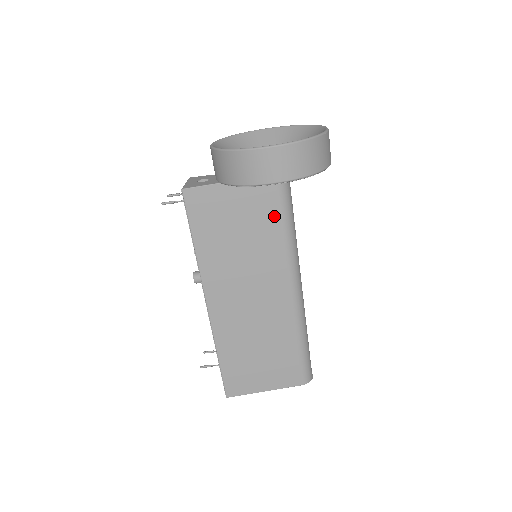
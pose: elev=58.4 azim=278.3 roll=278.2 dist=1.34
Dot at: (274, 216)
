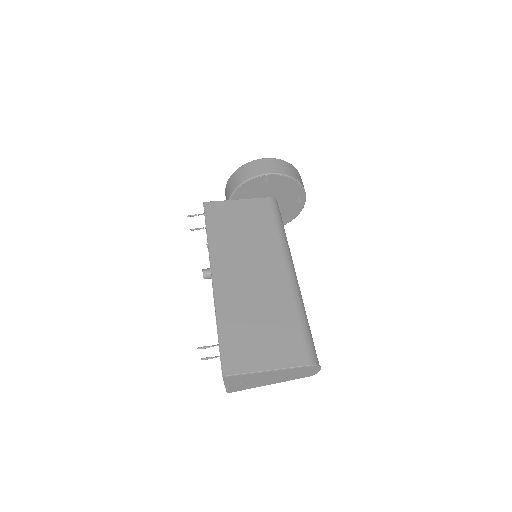
Dot at: (269, 219)
